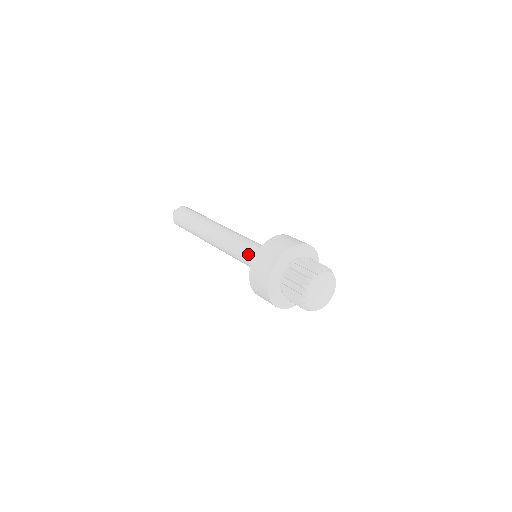
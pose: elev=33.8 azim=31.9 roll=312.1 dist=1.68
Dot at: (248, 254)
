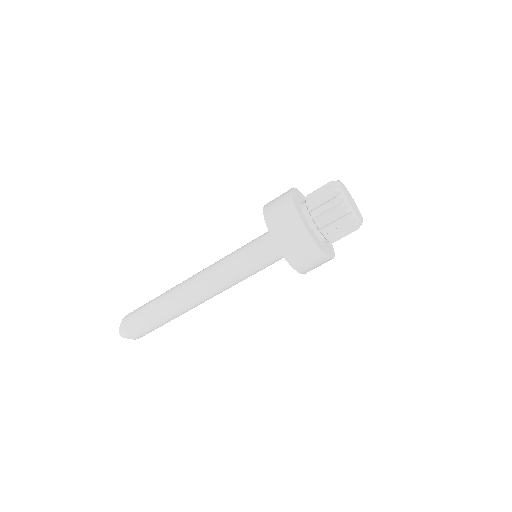
Dot at: (249, 249)
